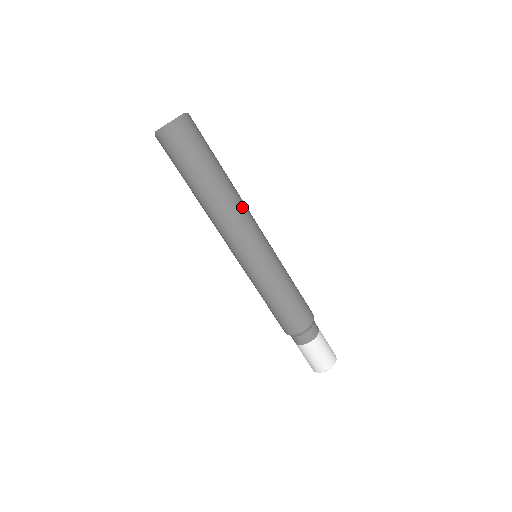
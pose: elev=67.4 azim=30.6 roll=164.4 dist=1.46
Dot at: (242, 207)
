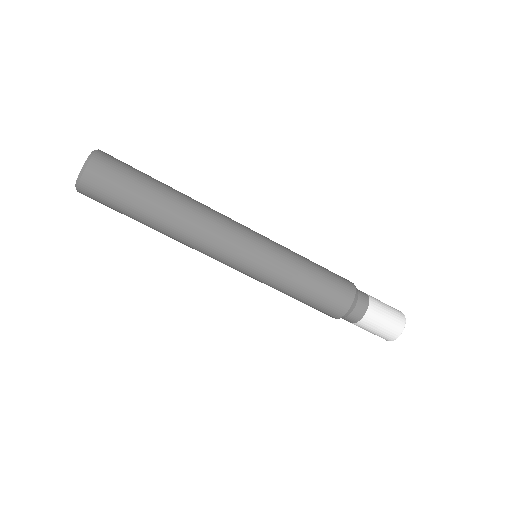
Dot at: (207, 220)
